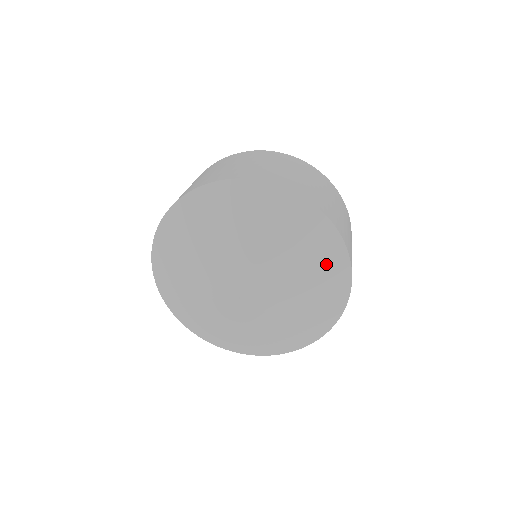
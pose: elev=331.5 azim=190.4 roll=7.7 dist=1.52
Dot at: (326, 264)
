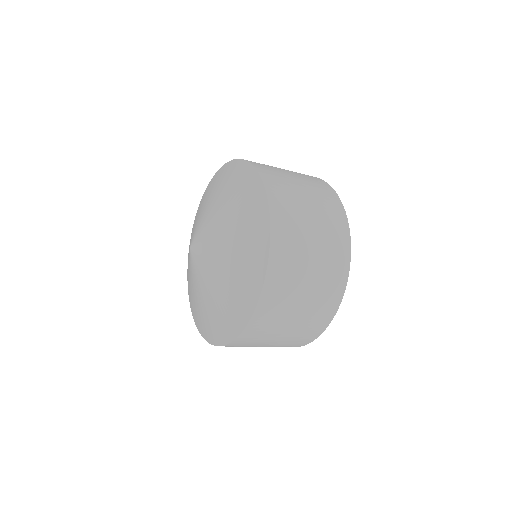
Dot at: (229, 178)
